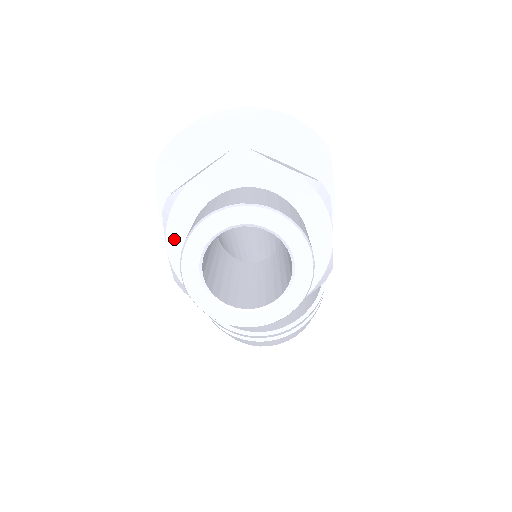
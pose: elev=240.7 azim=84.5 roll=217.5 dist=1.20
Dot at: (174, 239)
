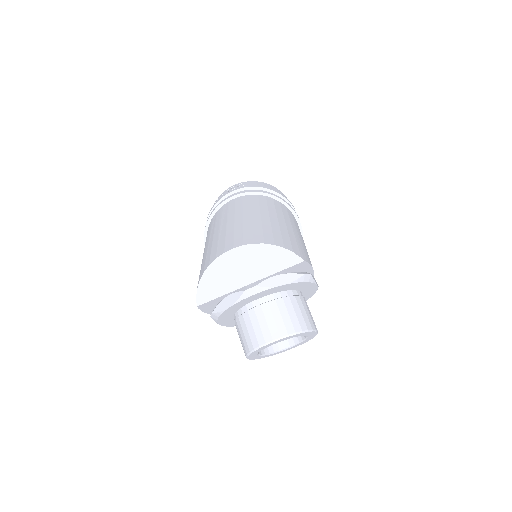
Dot at: (223, 322)
